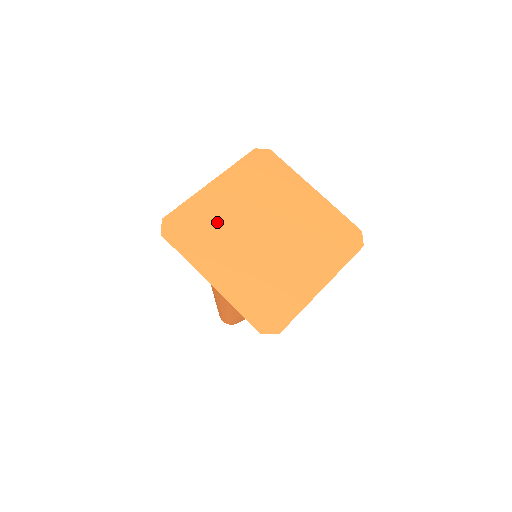
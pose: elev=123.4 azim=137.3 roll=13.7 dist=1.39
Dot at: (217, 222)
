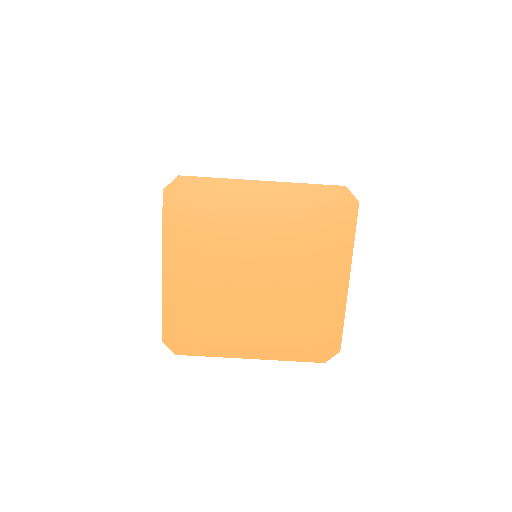
Dot at: (224, 225)
